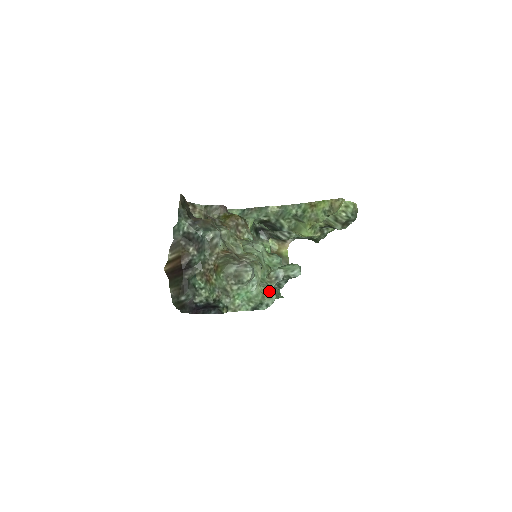
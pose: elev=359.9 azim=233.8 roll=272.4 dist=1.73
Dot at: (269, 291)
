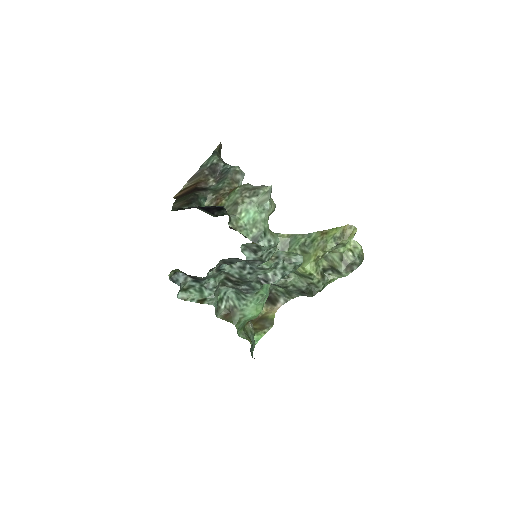
Dot at: occluded
